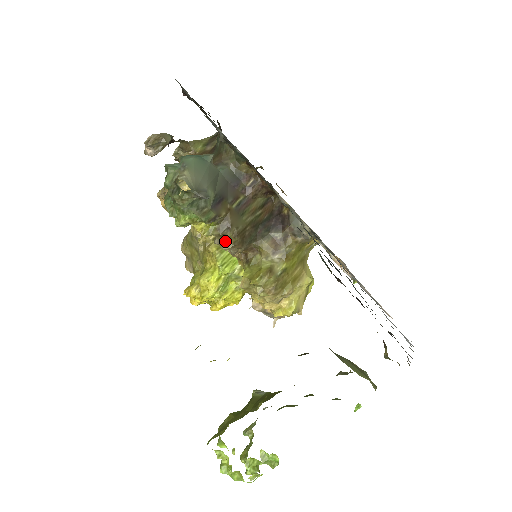
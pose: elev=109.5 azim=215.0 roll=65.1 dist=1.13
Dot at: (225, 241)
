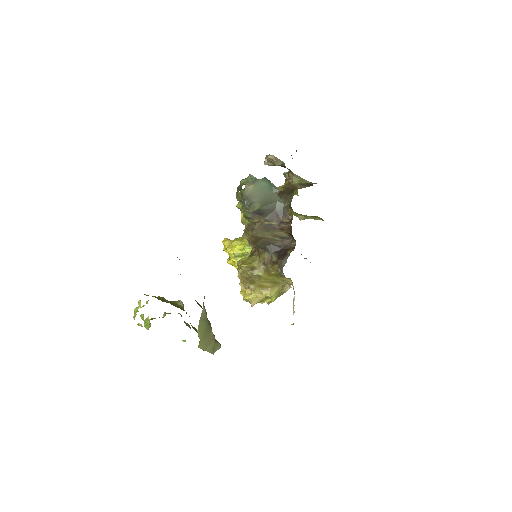
Dot at: (247, 234)
